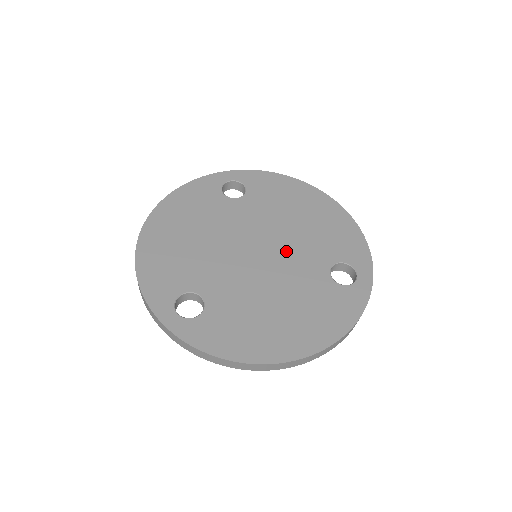
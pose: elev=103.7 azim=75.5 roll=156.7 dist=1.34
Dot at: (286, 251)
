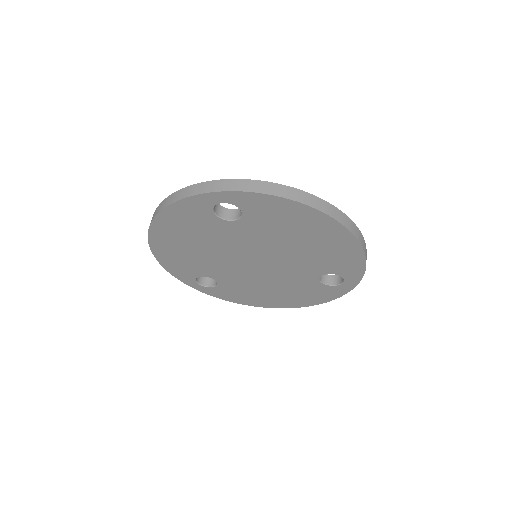
Dot at: (282, 264)
